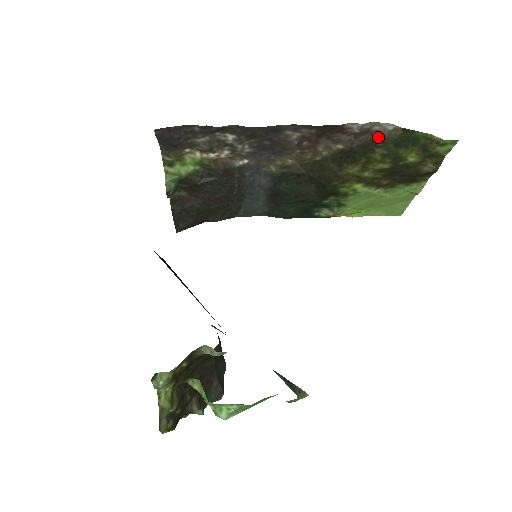
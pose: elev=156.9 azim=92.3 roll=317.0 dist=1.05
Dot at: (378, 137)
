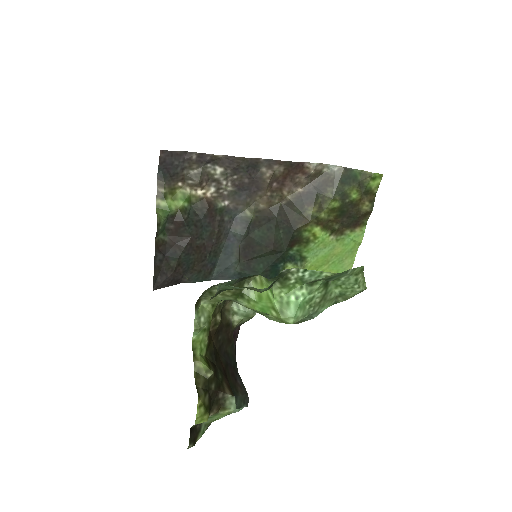
Dot at: (328, 178)
